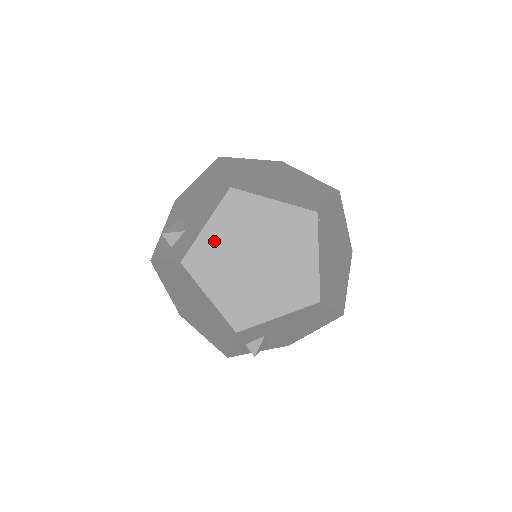
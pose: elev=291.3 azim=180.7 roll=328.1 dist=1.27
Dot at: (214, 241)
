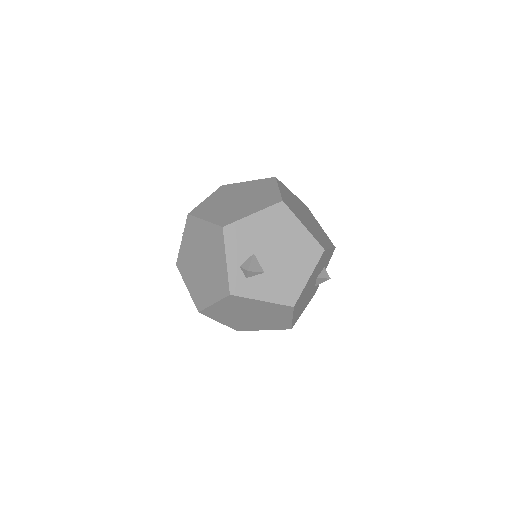
Dot at: (210, 202)
